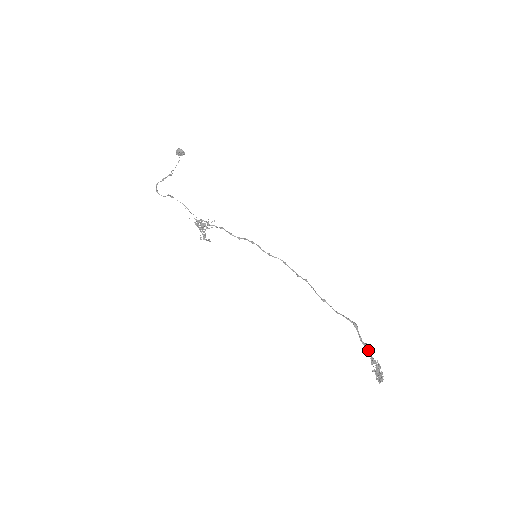
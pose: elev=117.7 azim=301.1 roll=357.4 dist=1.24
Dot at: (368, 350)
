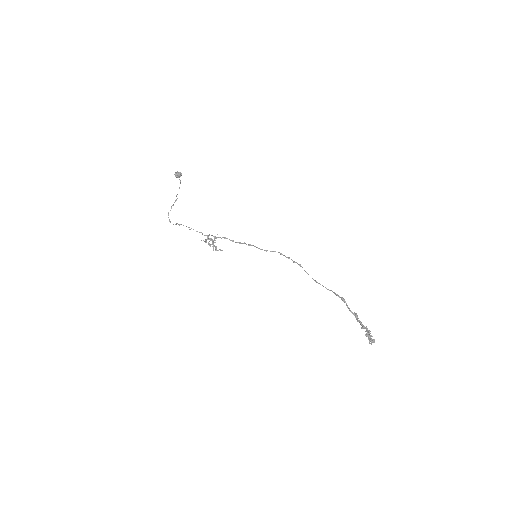
Dot at: (357, 319)
